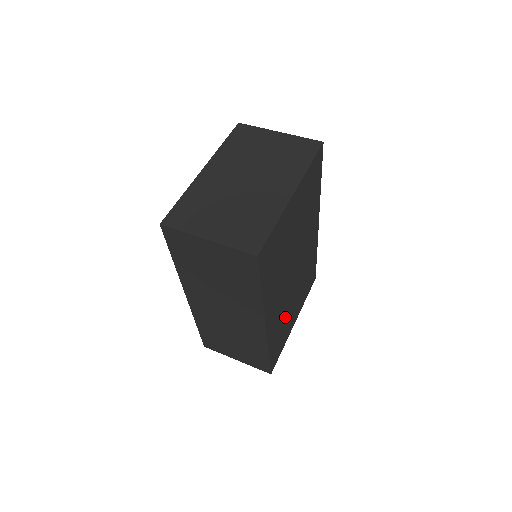
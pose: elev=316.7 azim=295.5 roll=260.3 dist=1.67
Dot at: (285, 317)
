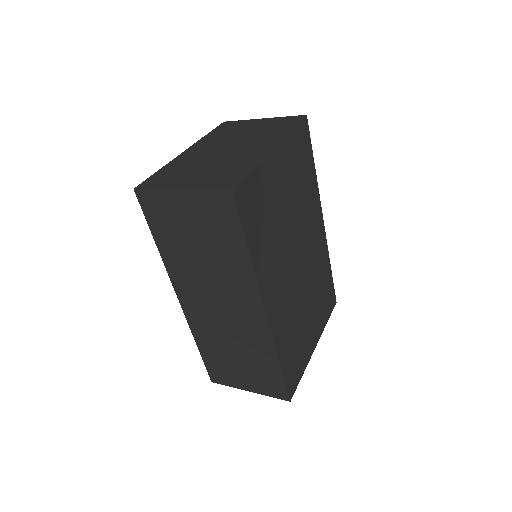
Dot at: (297, 324)
